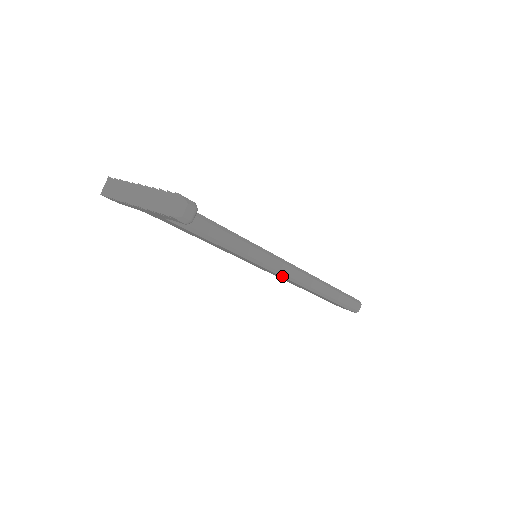
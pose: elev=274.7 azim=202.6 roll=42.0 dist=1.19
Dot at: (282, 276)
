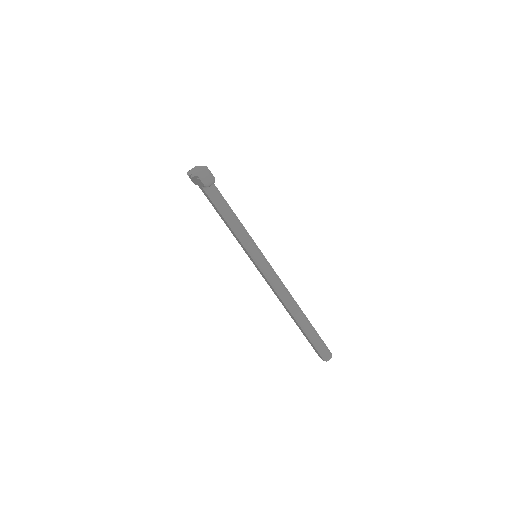
Dot at: (267, 279)
